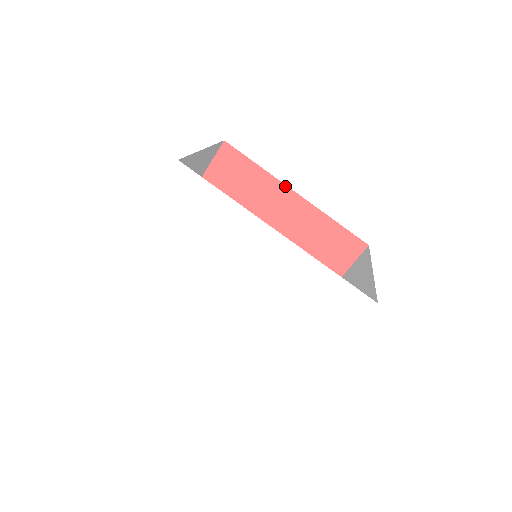
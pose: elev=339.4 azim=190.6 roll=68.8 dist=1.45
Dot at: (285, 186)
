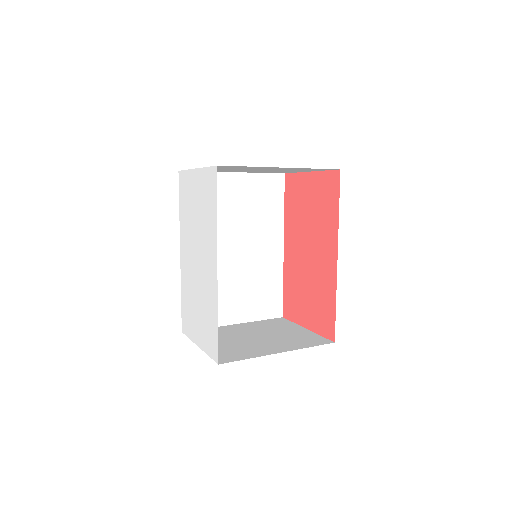
Dot at: (337, 244)
